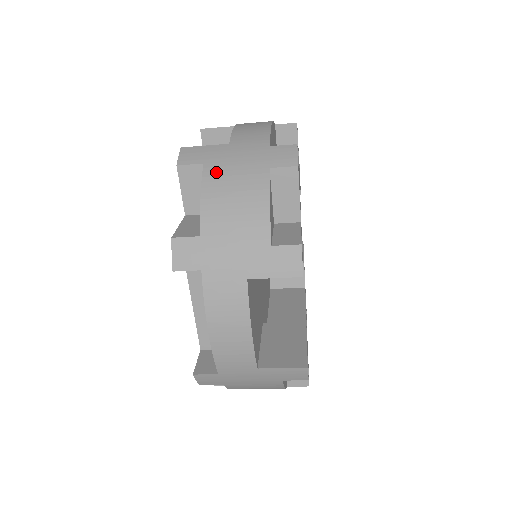
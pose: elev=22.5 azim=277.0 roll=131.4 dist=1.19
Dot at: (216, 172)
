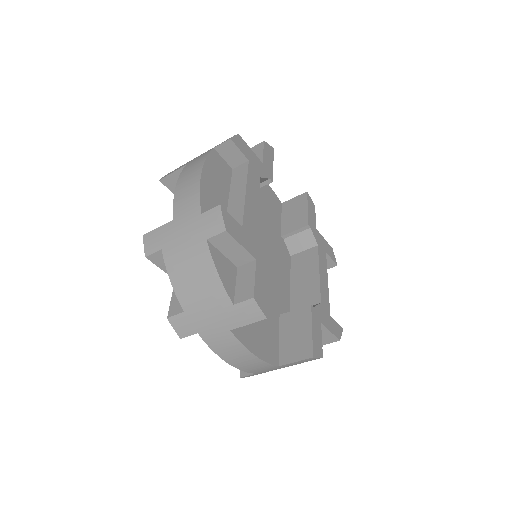
Dot at: (172, 256)
